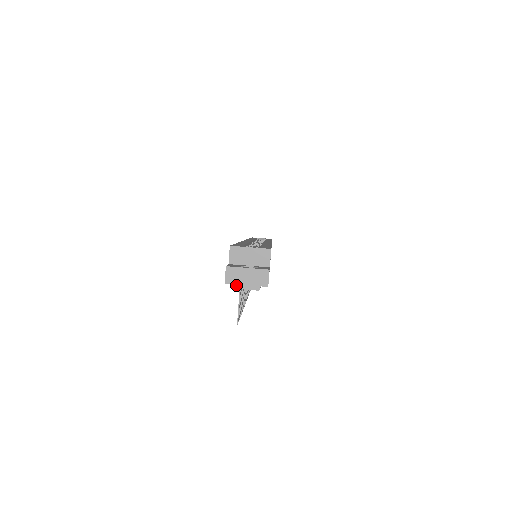
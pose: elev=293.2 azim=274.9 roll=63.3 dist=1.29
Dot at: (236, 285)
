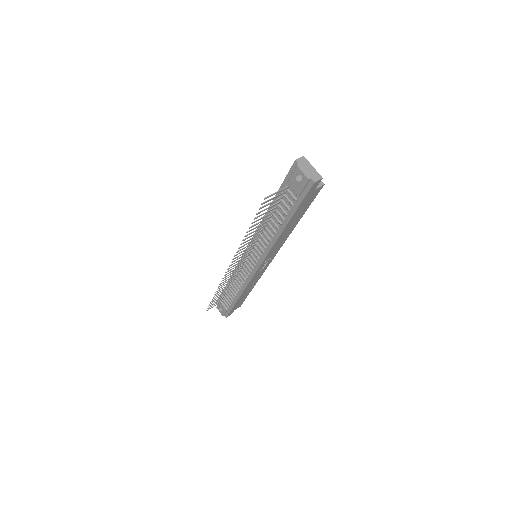
Dot at: (300, 166)
